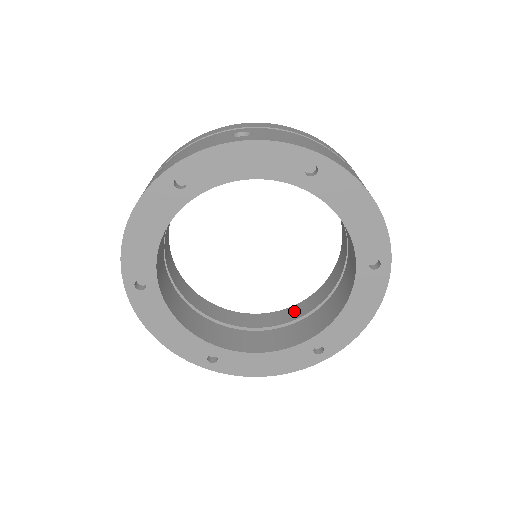
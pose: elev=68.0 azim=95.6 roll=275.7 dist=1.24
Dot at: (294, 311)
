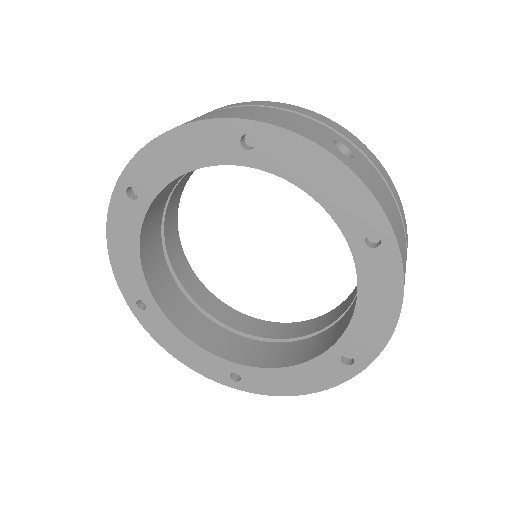
Dot at: (333, 314)
